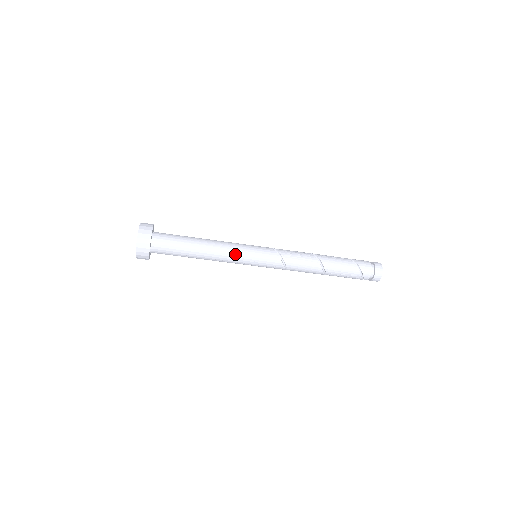
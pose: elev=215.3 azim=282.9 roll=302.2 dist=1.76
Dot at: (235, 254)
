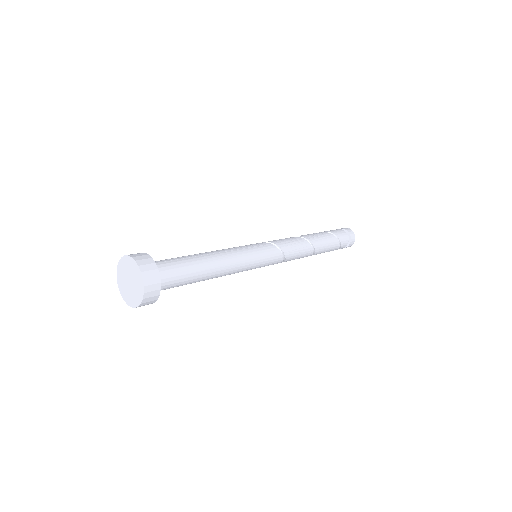
Dot at: (244, 267)
